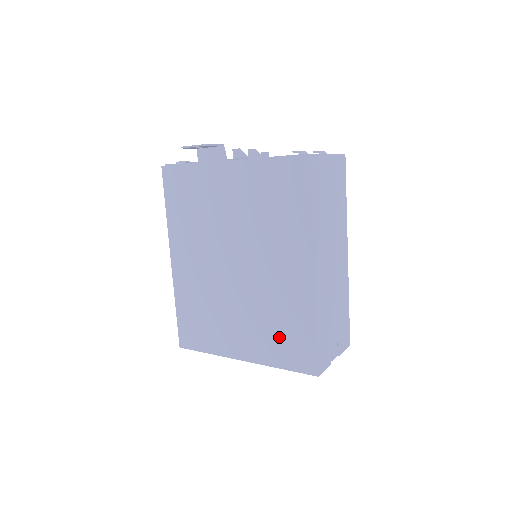
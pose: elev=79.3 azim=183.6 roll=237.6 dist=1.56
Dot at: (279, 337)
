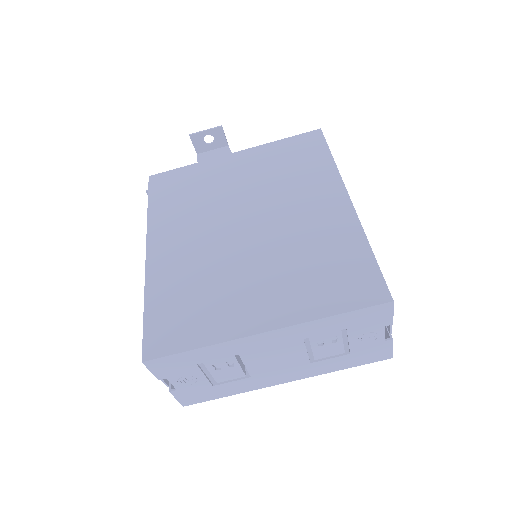
Dot at: (321, 277)
